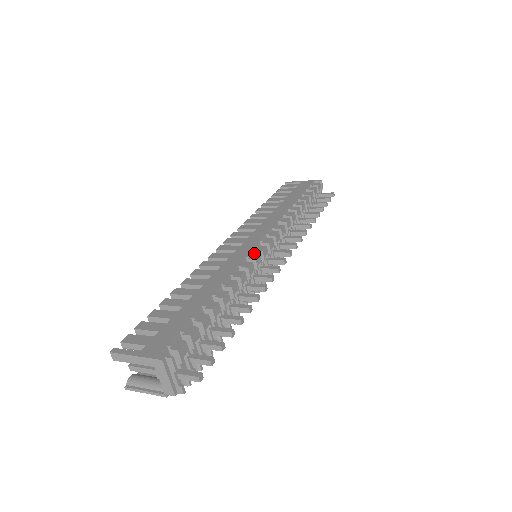
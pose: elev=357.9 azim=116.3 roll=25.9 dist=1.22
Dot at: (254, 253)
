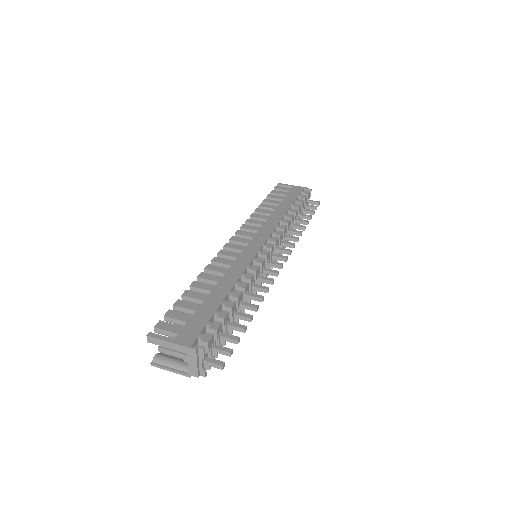
Dot at: (260, 257)
